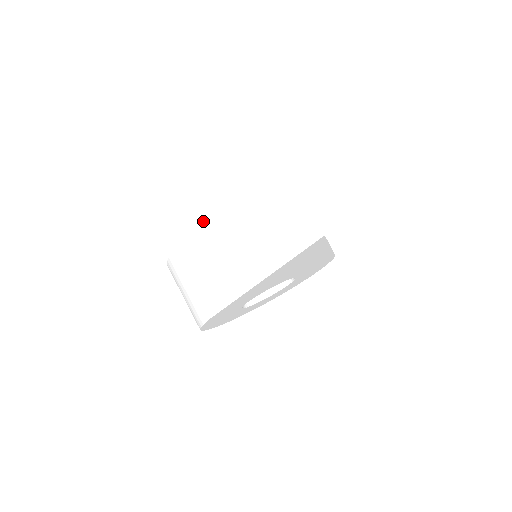
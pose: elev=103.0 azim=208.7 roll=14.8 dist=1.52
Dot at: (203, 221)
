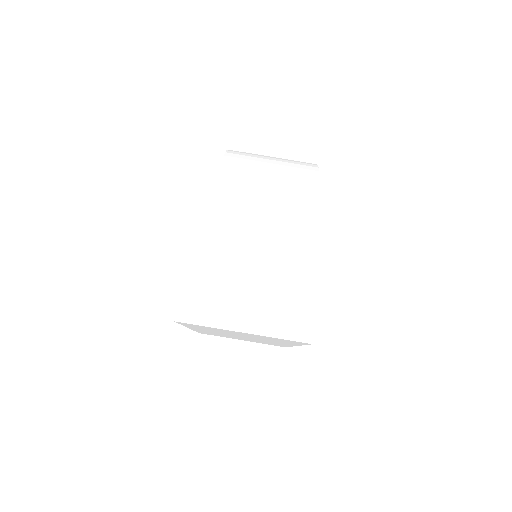
Dot at: occluded
